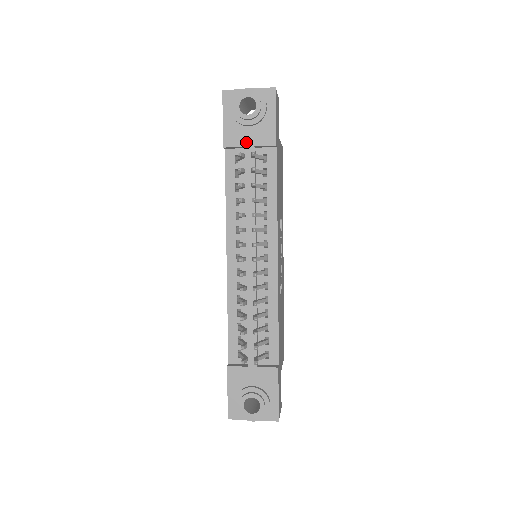
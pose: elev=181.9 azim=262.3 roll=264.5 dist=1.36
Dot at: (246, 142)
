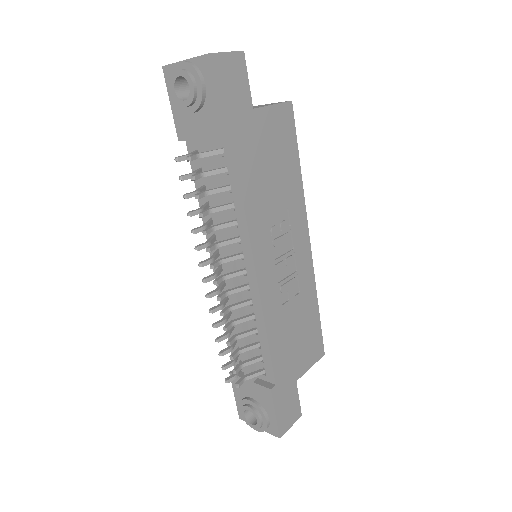
Dot at: (196, 134)
